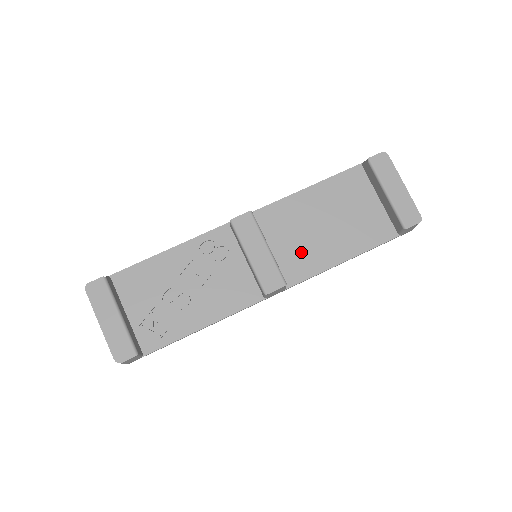
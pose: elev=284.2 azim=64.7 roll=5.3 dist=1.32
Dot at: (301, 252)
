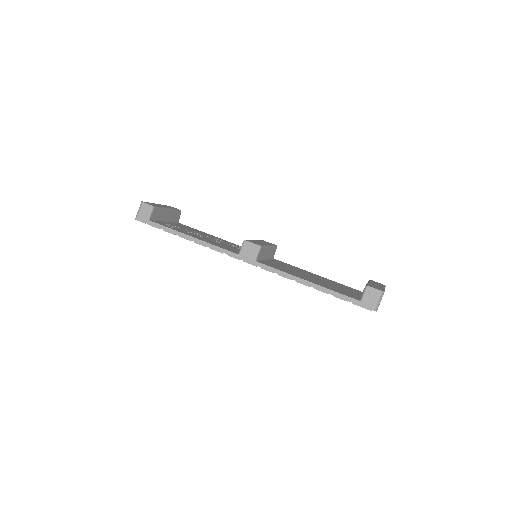
Dot at: (284, 268)
